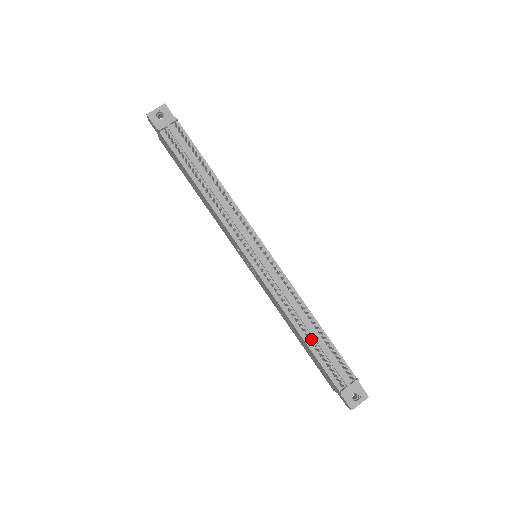
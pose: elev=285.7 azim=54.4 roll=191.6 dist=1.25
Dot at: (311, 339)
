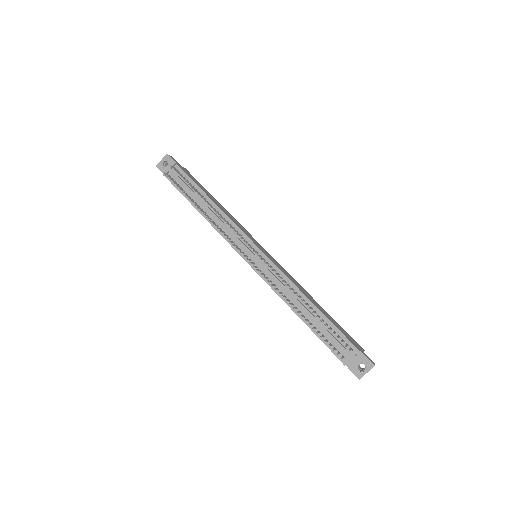
Dot at: (305, 319)
